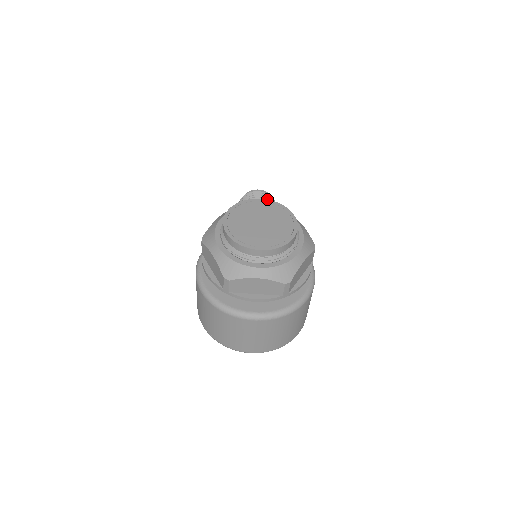
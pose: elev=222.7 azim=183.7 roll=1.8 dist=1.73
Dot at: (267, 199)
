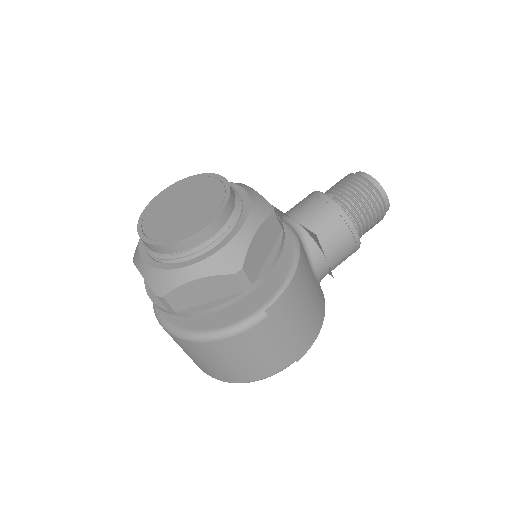
Dot at: (358, 189)
